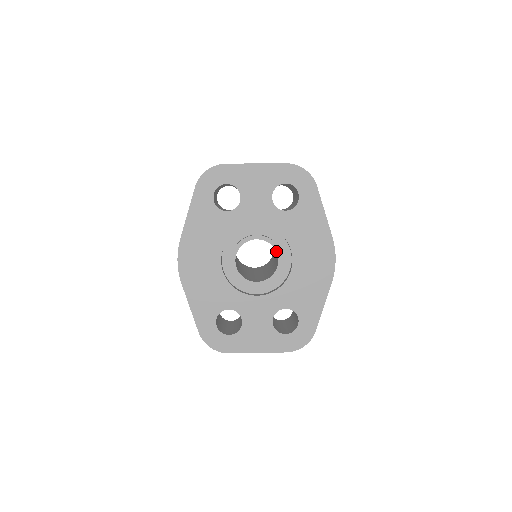
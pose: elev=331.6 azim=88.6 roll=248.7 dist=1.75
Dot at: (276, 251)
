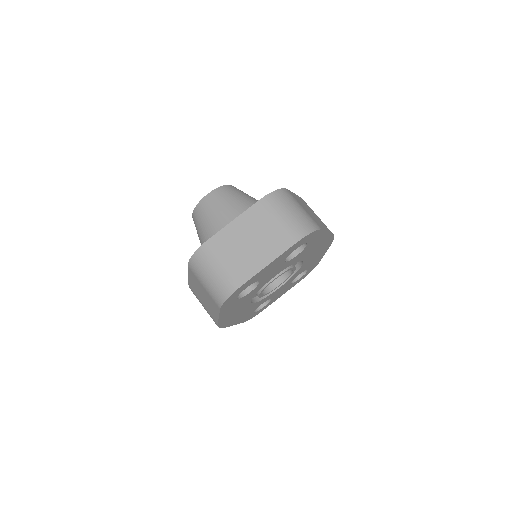
Dot at: occluded
